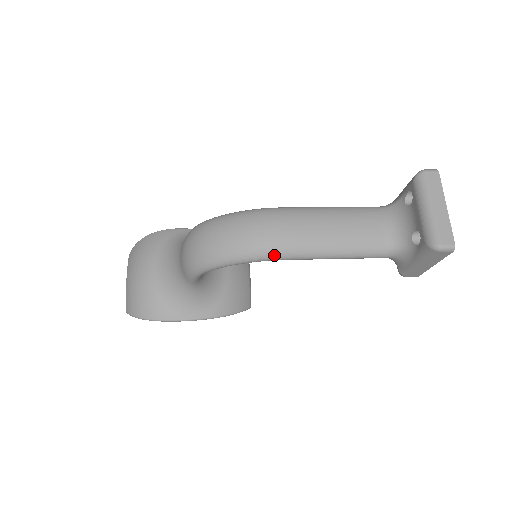
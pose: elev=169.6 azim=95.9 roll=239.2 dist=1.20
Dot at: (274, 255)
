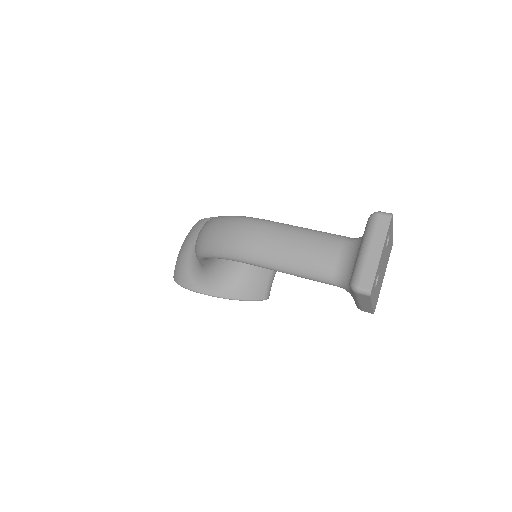
Dot at: (240, 258)
